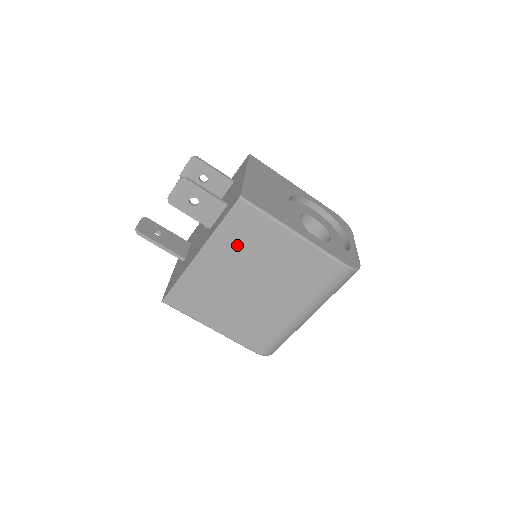
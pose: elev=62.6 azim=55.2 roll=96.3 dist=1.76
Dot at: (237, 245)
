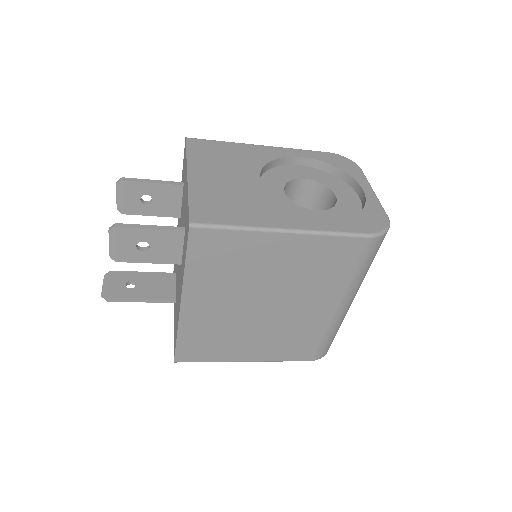
Dot at: (221, 276)
